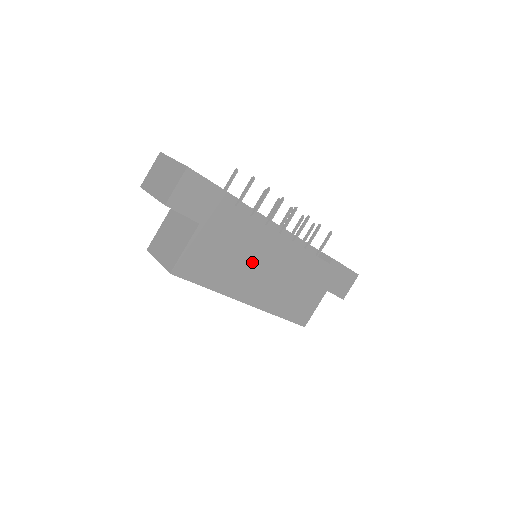
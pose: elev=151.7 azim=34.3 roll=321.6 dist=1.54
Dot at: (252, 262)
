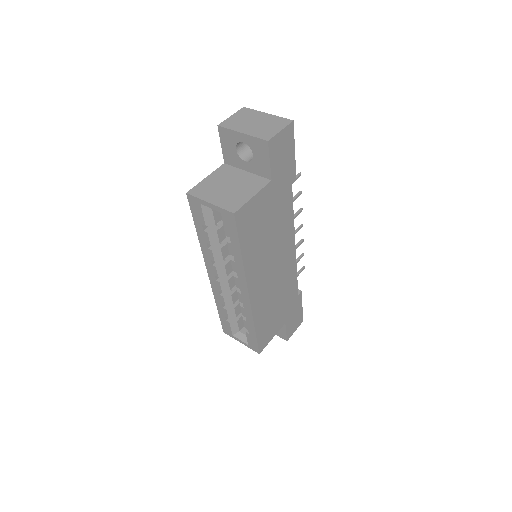
Dot at: (272, 251)
